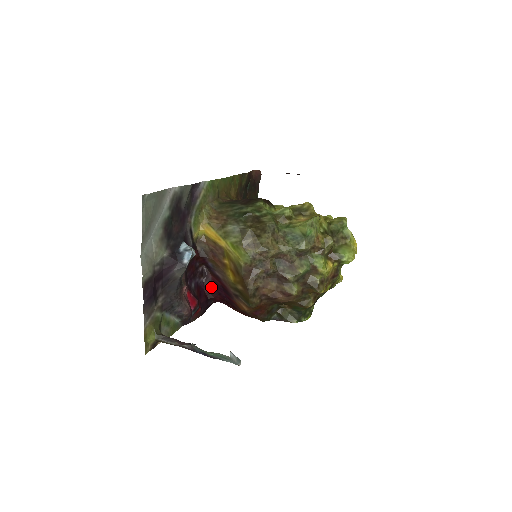
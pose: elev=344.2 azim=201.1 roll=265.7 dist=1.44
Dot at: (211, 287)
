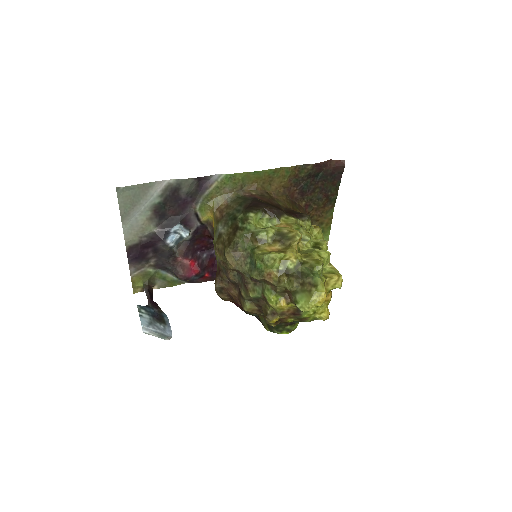
Dot at: occluded
